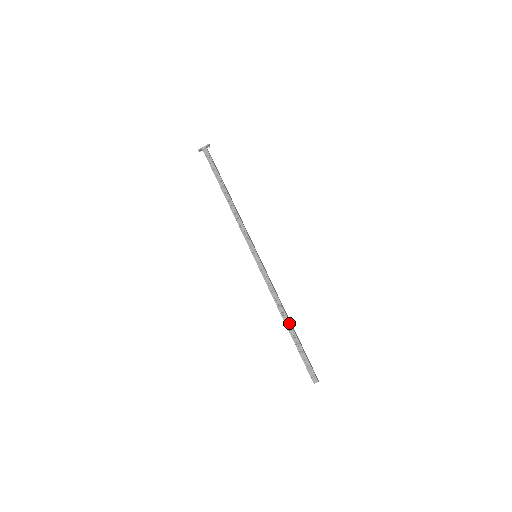
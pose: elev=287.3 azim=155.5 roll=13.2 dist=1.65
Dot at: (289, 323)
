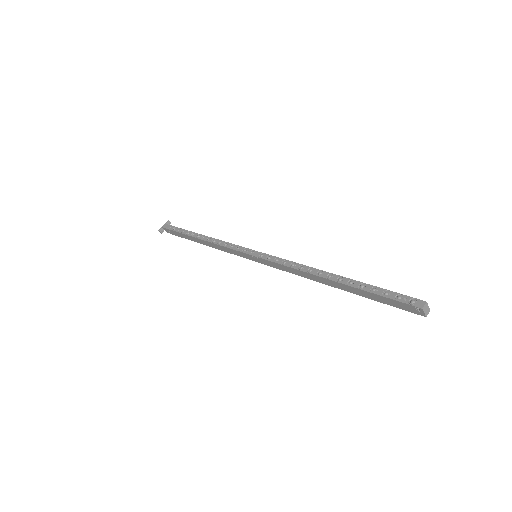
Dot at: (334, 275)
